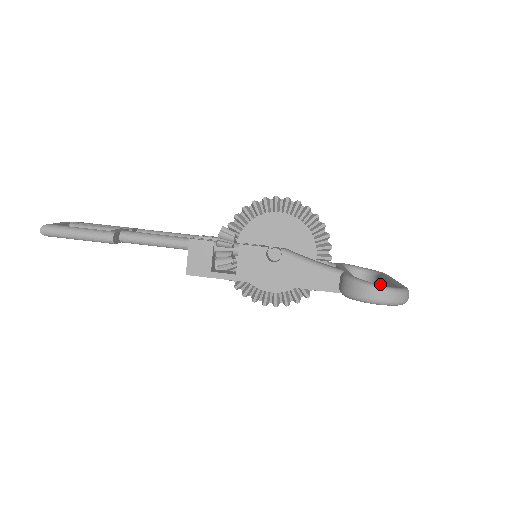
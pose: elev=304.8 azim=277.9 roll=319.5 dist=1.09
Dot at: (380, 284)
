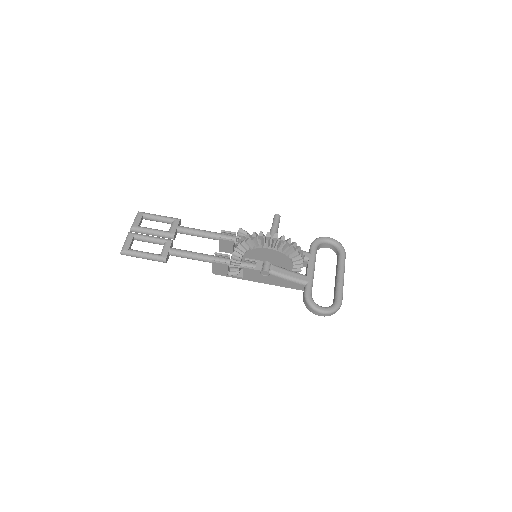
Dot at: (337, 266)
